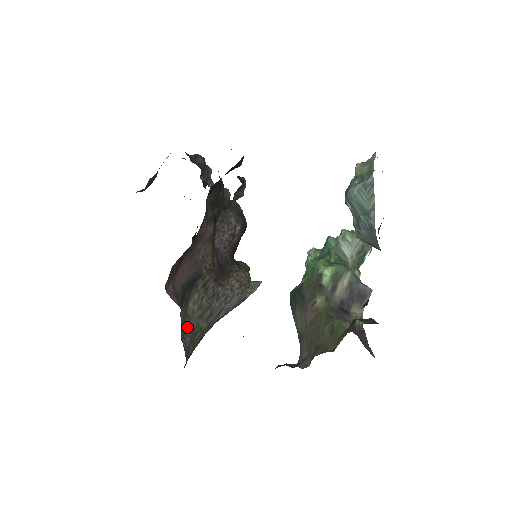
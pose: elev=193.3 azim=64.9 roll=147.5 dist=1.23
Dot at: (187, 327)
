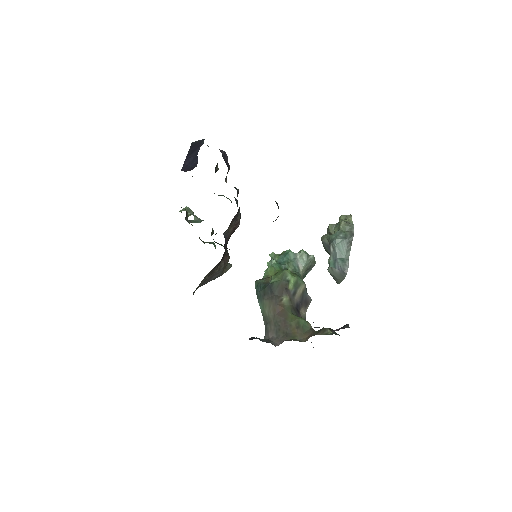
Dot at: occluded
